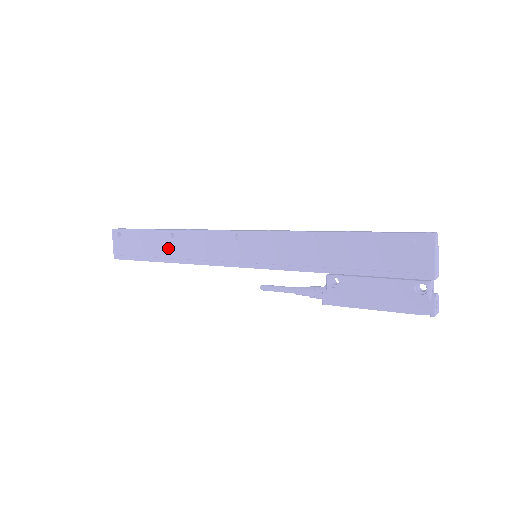
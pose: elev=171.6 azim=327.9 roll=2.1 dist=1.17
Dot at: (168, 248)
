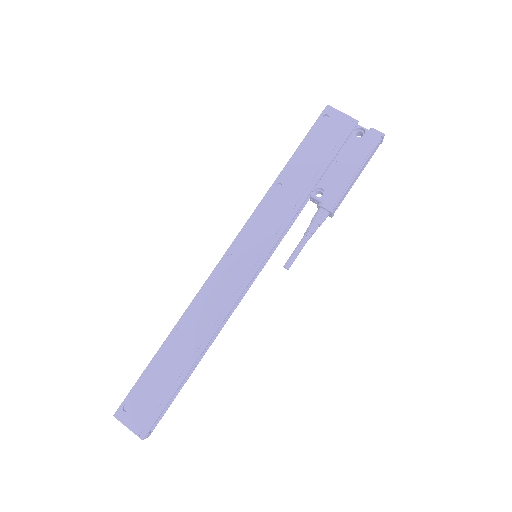
Dot at: (185, 346)
